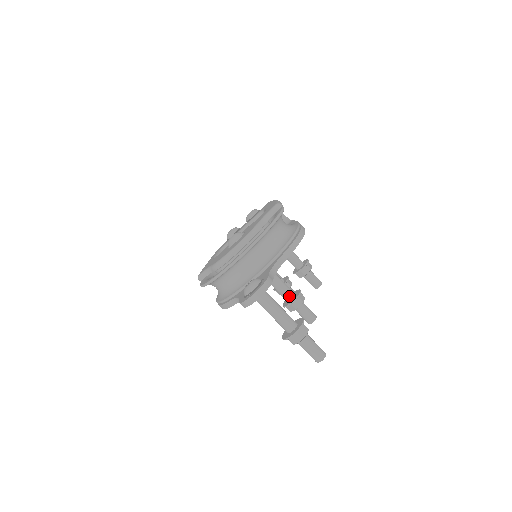
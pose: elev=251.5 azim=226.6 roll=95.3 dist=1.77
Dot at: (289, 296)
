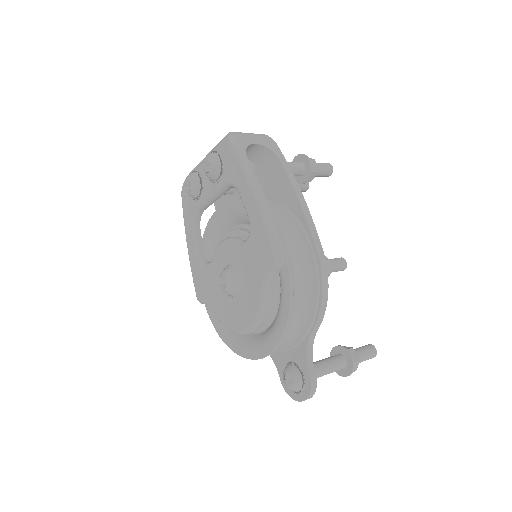
Dot at: occluded
